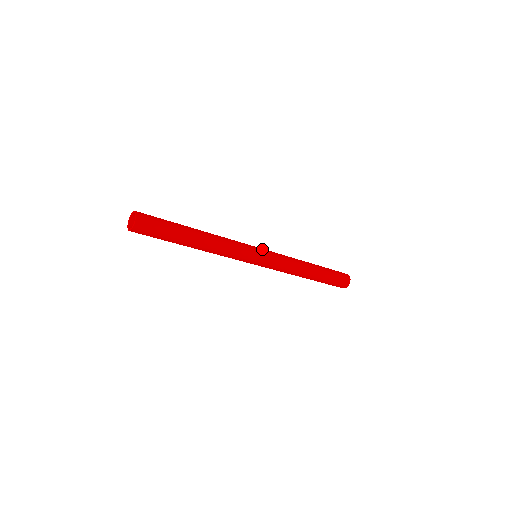
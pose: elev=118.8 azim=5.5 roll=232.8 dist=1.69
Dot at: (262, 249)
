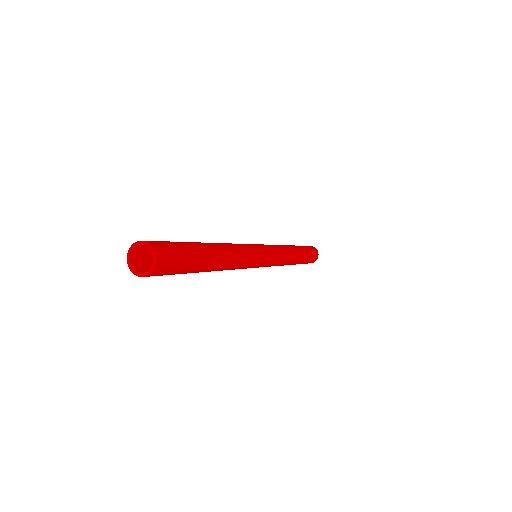
Dot at: (262, 245)
